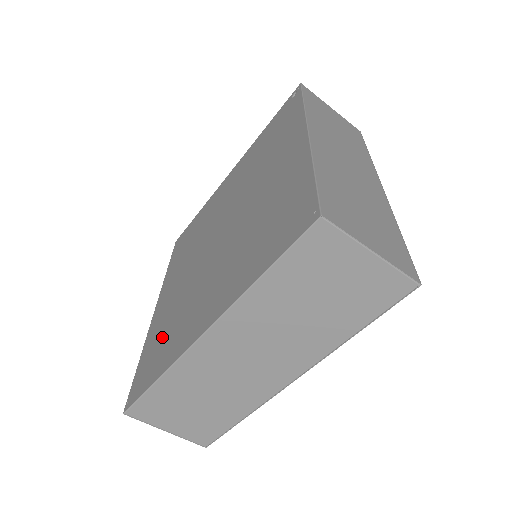
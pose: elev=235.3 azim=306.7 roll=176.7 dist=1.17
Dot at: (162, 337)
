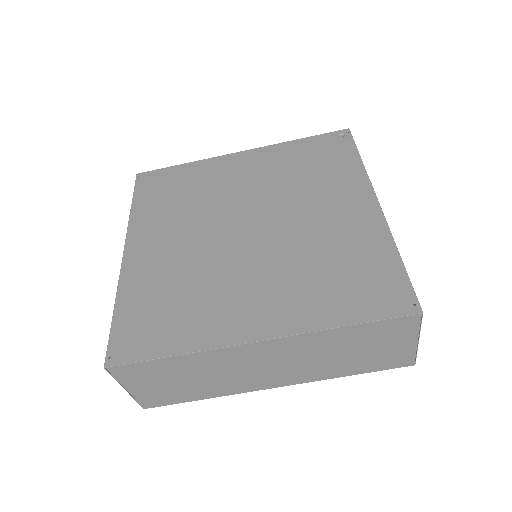
Dot at: (164, 303)
